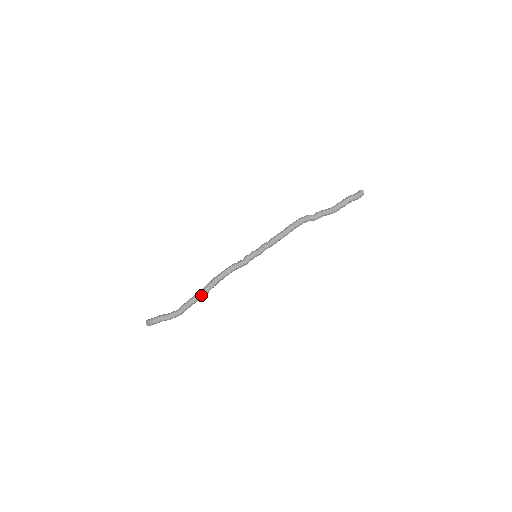
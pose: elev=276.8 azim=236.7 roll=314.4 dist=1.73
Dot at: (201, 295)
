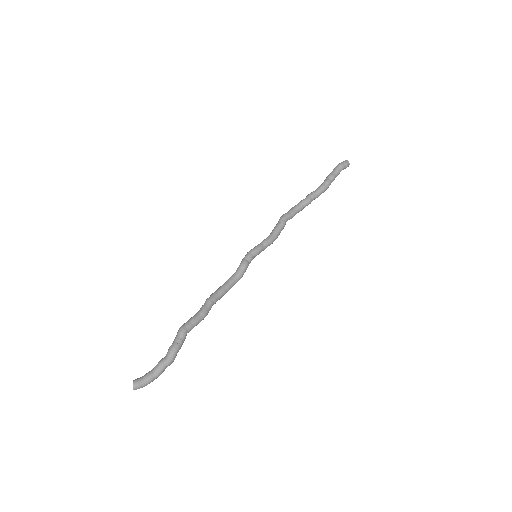
Dot at: (196, 315)
